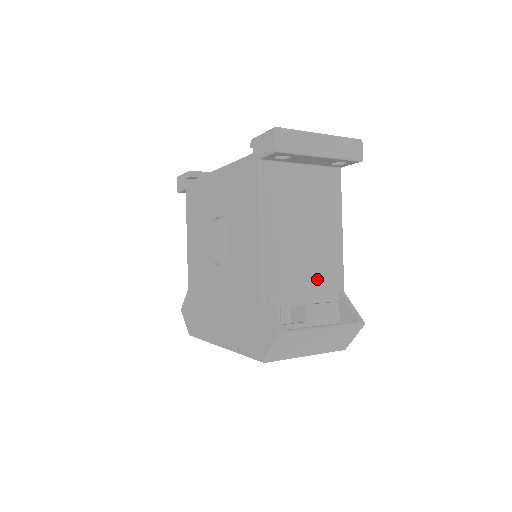
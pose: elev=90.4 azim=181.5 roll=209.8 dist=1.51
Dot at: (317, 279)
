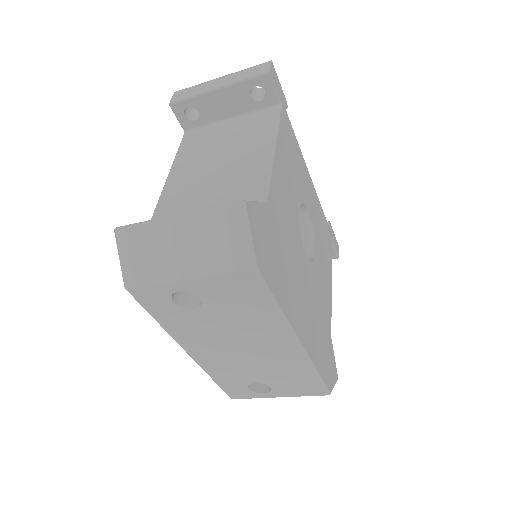
Dot at: (224, 198)
